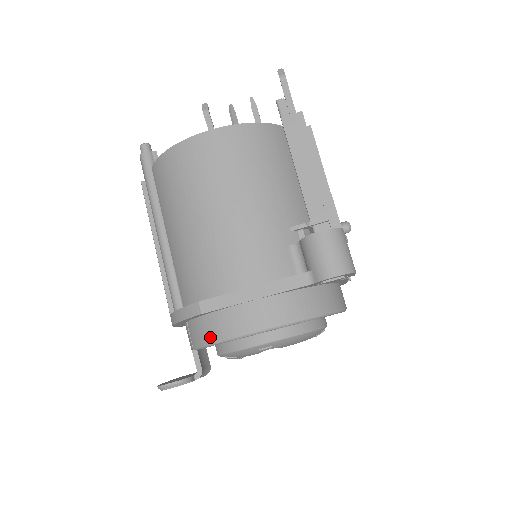
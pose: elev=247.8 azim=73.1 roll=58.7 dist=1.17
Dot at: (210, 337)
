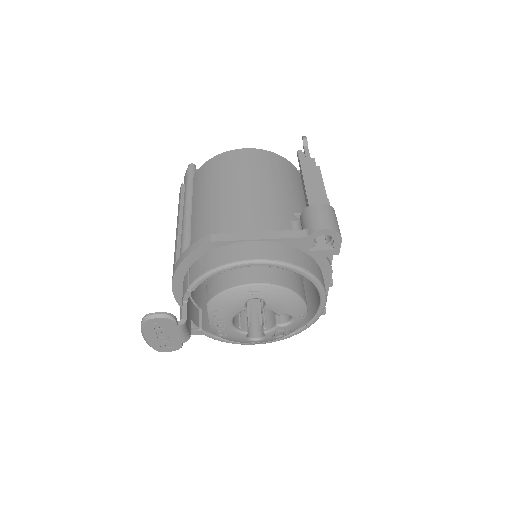
Dot at: (211, 266)
